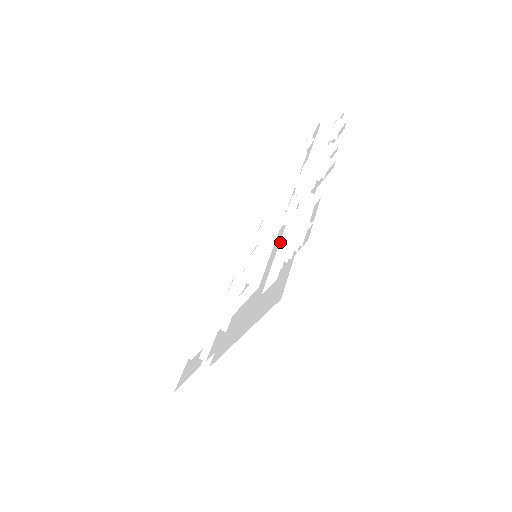
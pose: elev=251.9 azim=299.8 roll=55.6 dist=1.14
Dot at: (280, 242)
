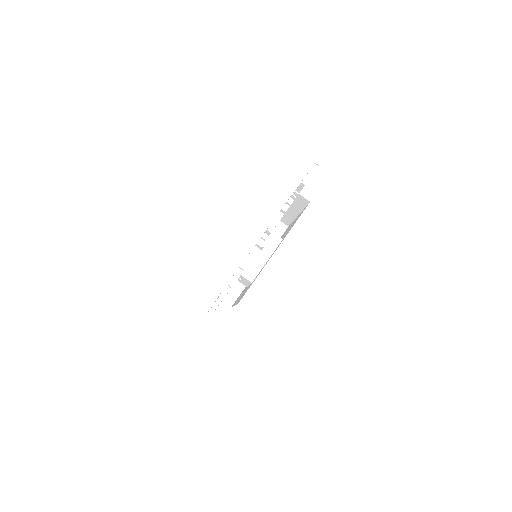
Dot at: (263, 257)
